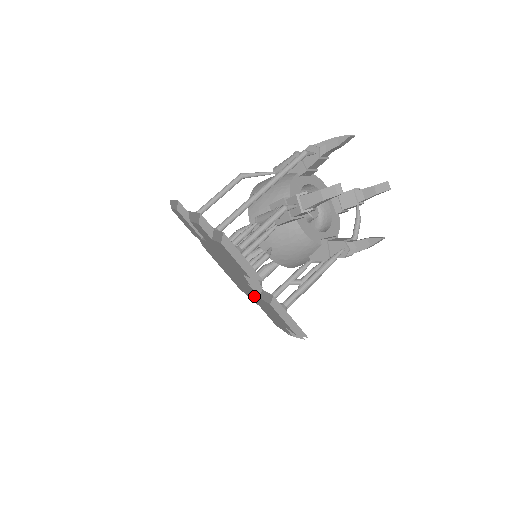
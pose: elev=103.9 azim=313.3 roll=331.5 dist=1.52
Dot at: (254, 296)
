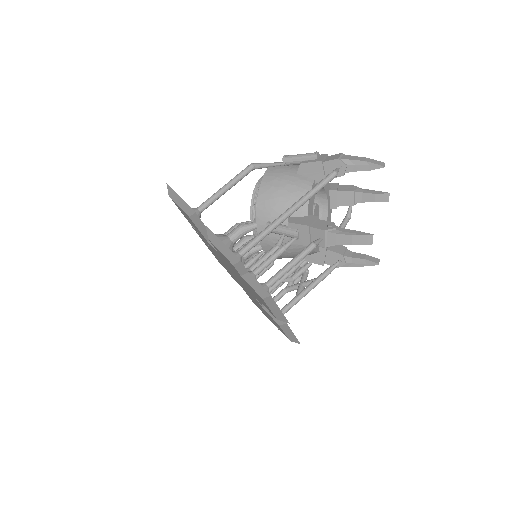
Dot at: occluded
